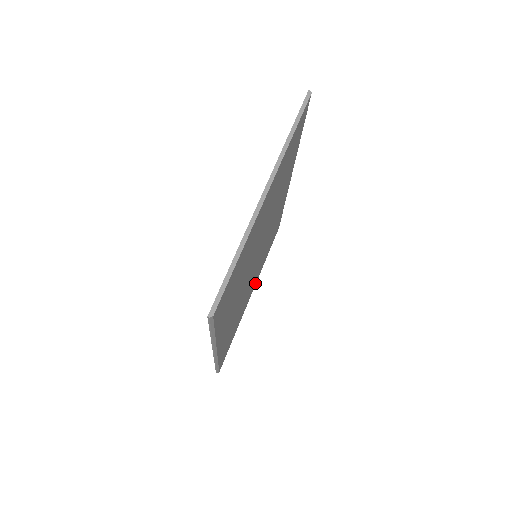
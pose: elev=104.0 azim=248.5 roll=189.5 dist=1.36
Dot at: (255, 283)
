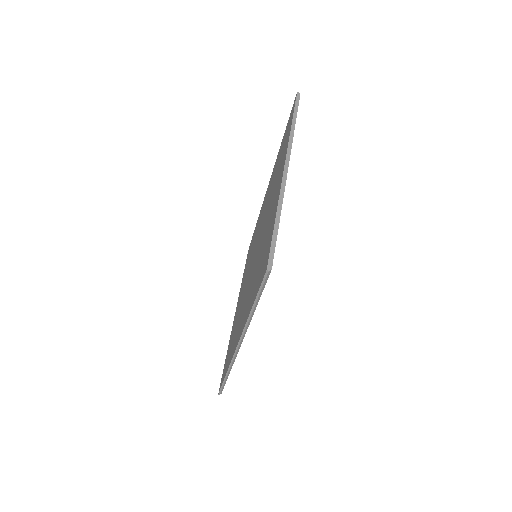
Dot at: occluded
